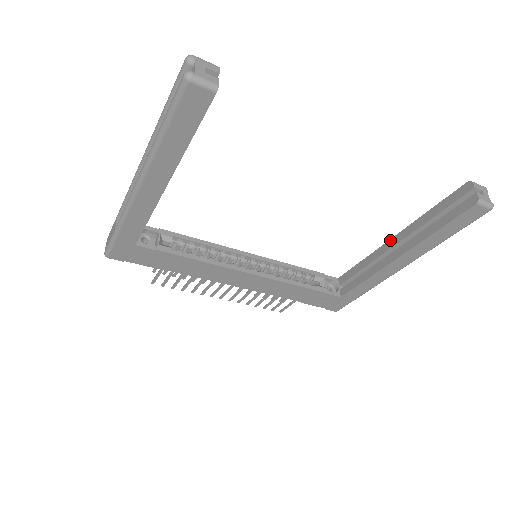
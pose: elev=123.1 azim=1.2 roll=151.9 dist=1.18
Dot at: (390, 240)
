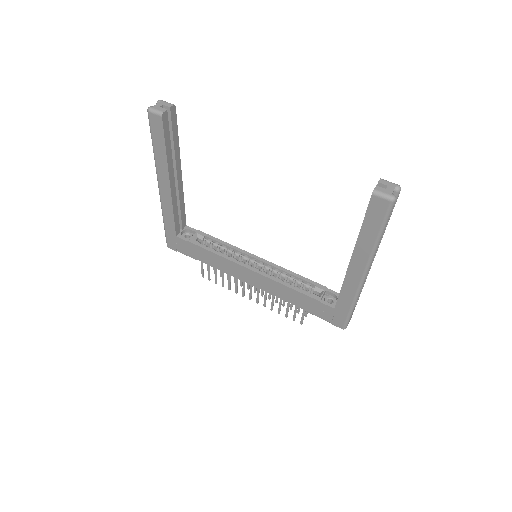
Dot at: occluded
